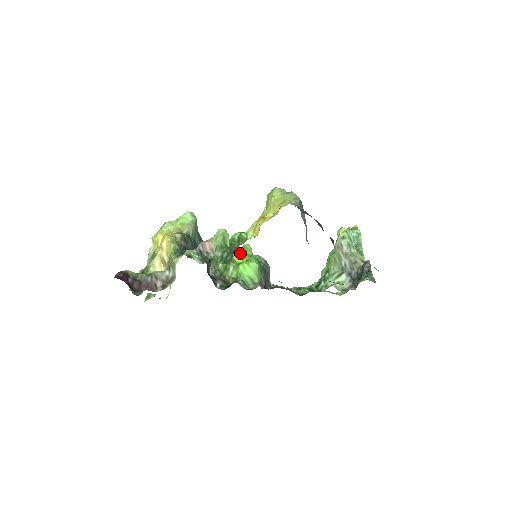
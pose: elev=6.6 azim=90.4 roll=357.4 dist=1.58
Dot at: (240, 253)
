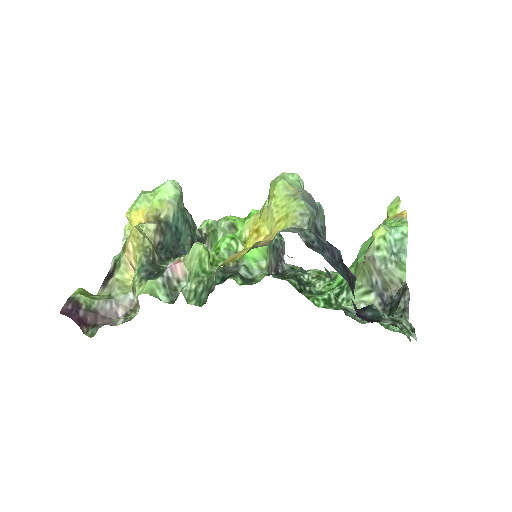
Dot at: occluded
